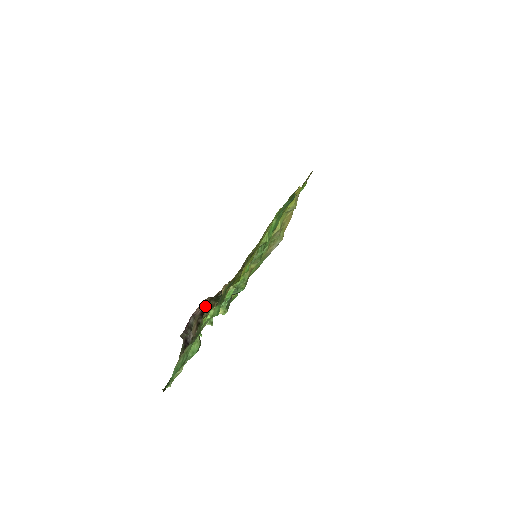
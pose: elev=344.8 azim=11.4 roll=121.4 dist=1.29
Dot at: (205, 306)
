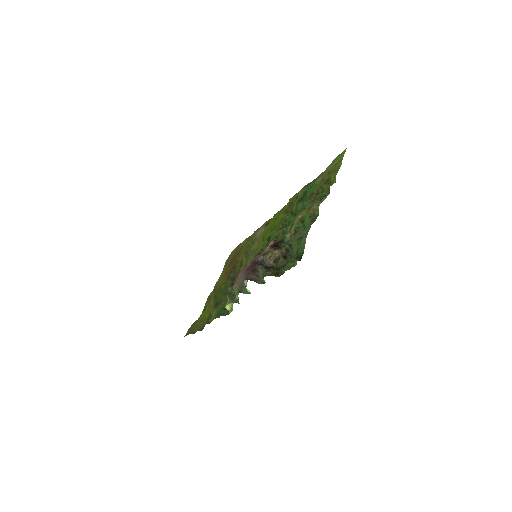
Dot at: (273, 243)
